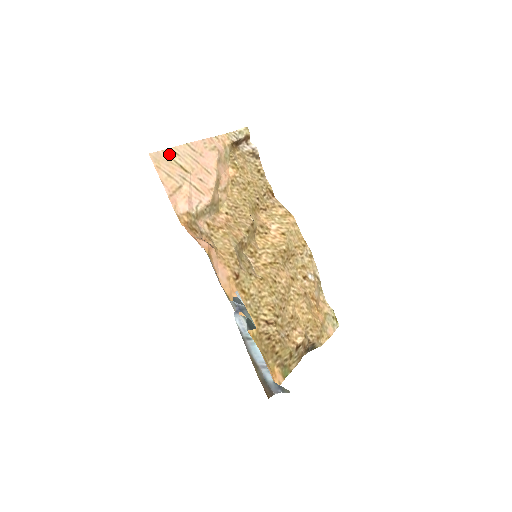
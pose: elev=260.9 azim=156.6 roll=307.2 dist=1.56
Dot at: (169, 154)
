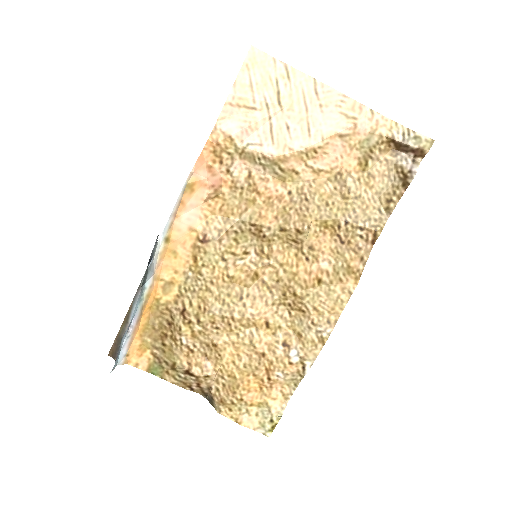
Dot at: (278, 68)
